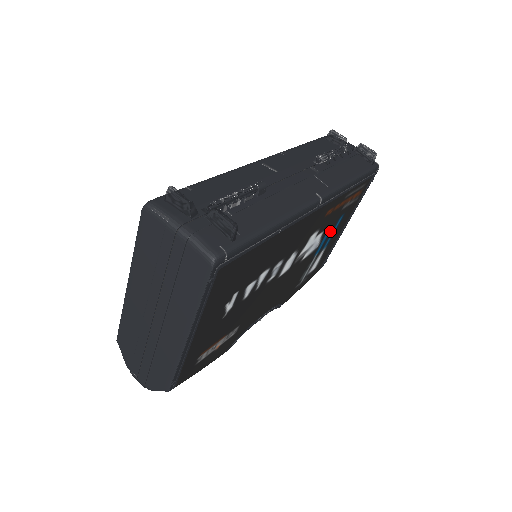
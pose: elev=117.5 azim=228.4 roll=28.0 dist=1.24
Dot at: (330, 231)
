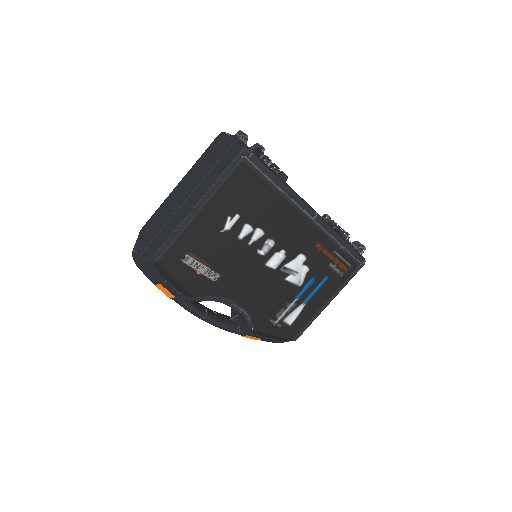
Dot at: (314, 282)
